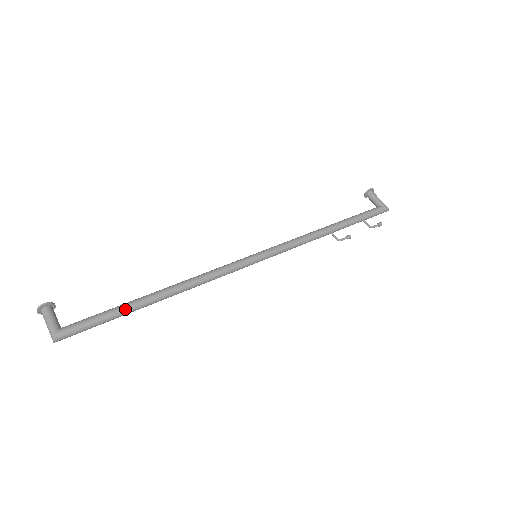
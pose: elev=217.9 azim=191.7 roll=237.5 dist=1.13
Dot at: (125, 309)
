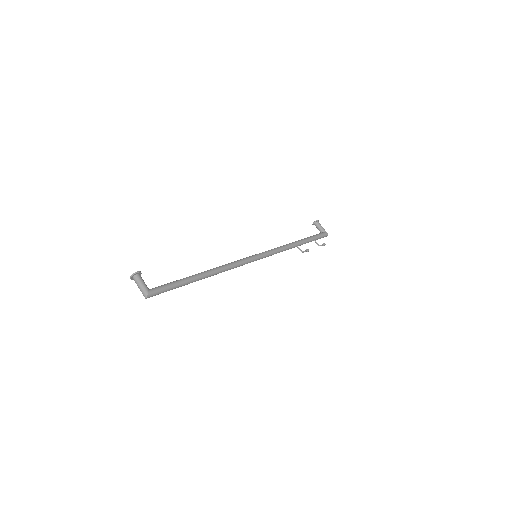
Dot at: (186, 281)
